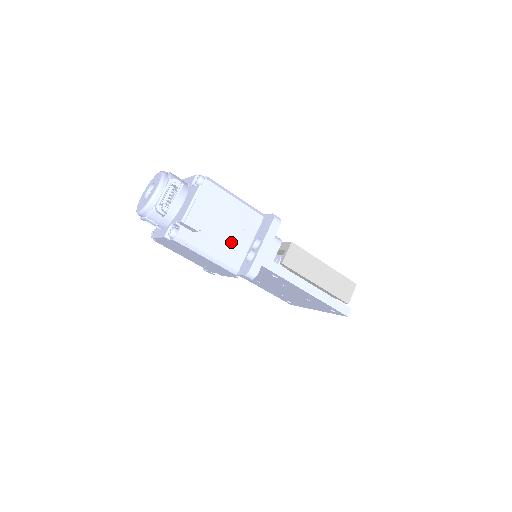
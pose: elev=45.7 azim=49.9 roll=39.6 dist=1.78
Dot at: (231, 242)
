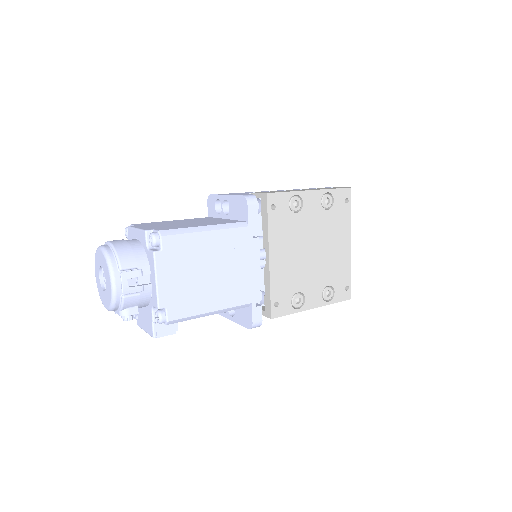
Dot at: occluded
